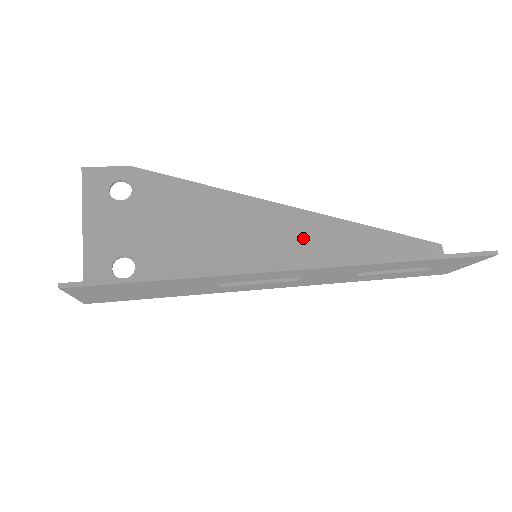
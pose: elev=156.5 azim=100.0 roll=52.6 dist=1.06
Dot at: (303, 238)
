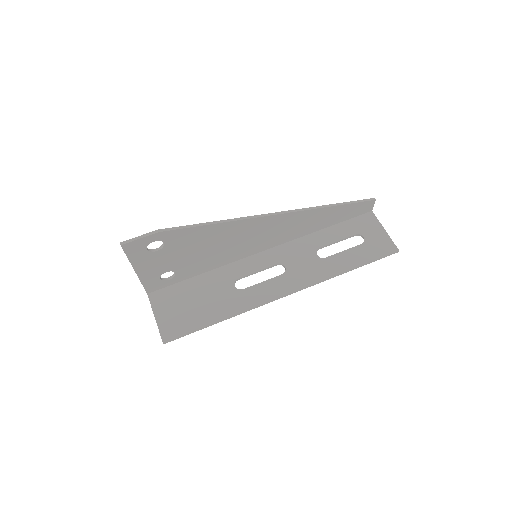
Dot at: (286, 226)
